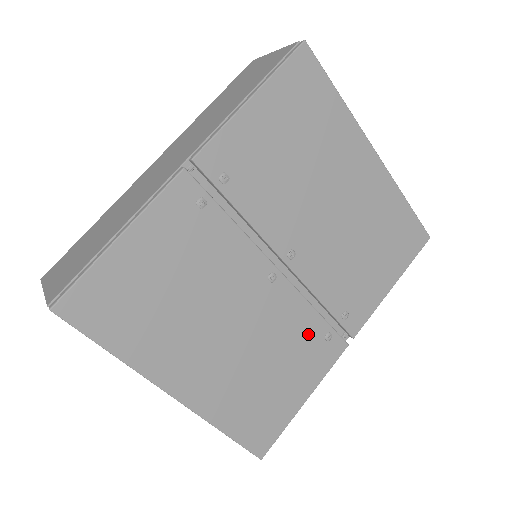
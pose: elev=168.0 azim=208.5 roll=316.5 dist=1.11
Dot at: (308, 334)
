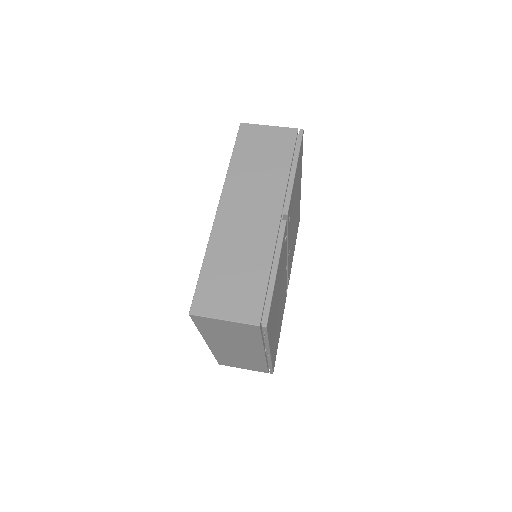
Dot at: occluded
